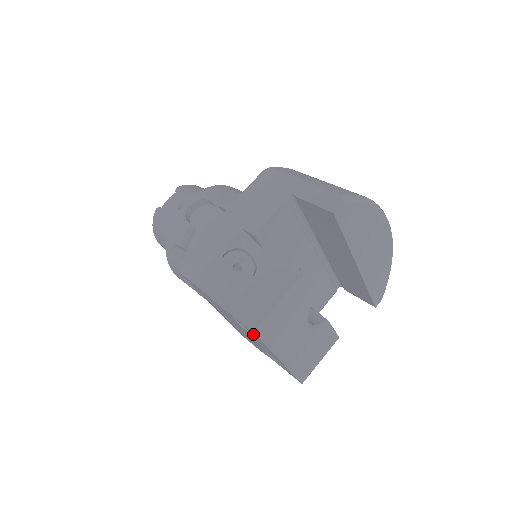
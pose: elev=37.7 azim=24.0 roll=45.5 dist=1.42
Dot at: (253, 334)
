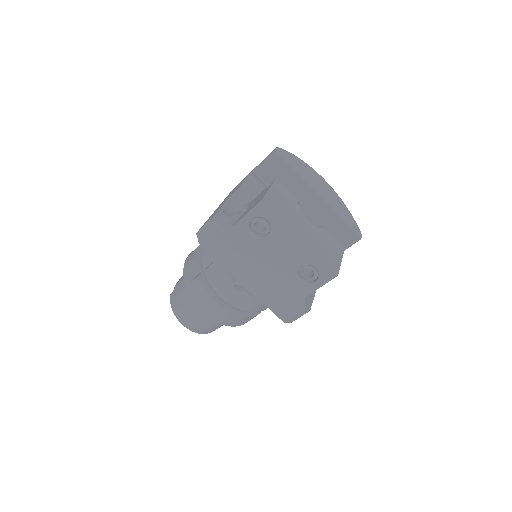
Dot at: (266, 214)
